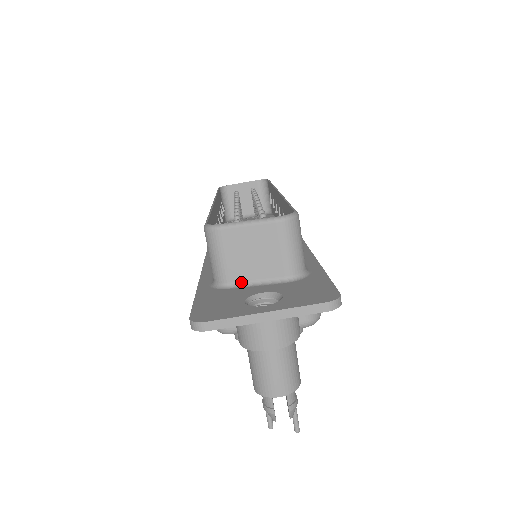
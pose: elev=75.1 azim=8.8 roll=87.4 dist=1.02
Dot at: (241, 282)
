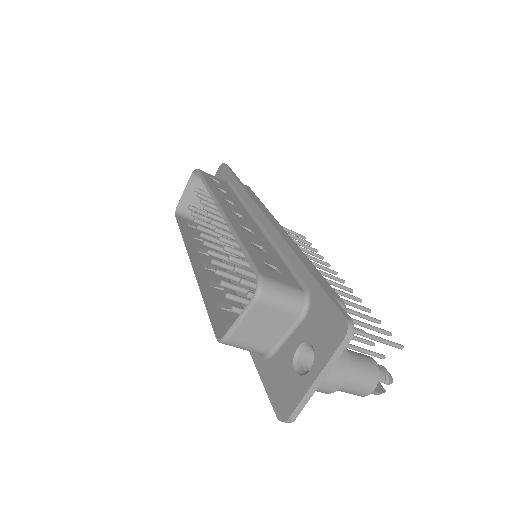
Dot at: (276, 344)
